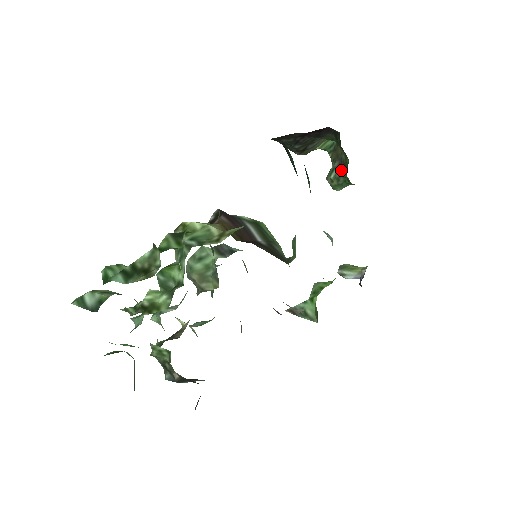
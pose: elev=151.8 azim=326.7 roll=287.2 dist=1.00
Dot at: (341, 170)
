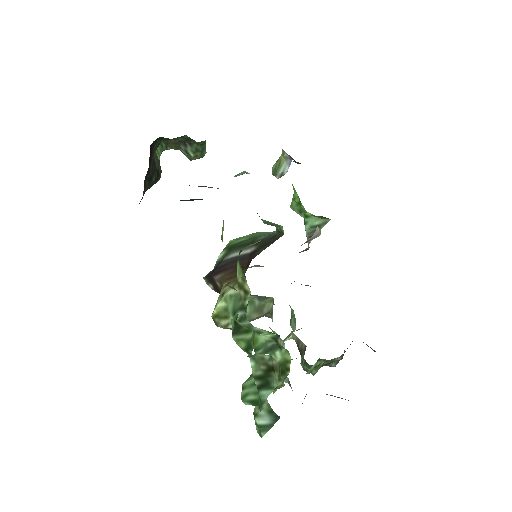
Dot at: (190, 145)
